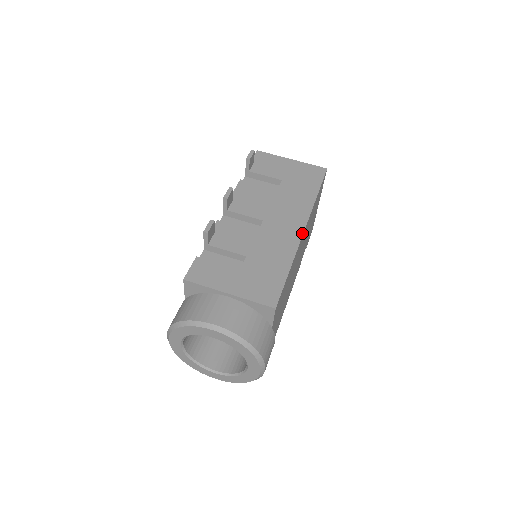
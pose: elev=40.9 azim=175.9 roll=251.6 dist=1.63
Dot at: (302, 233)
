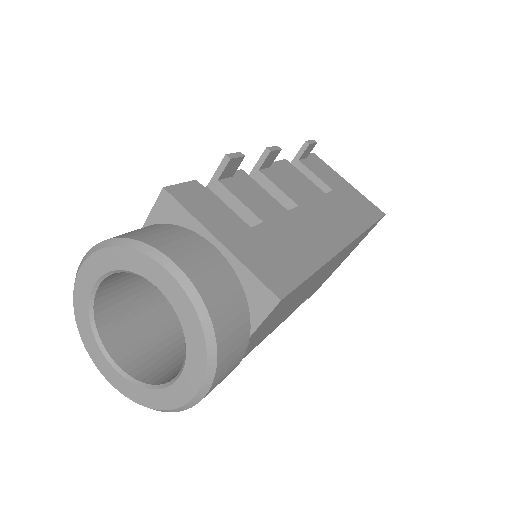
Dot at: (343, 247)
